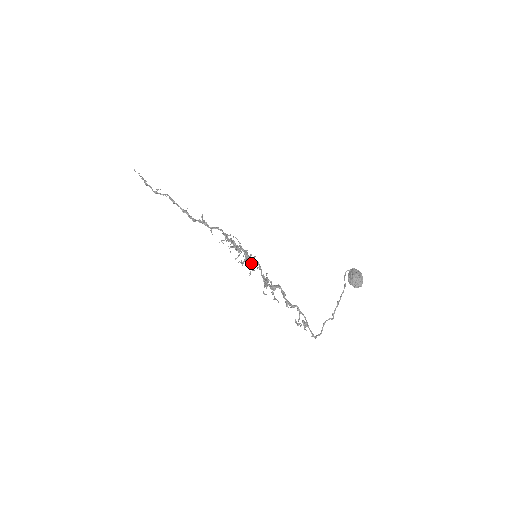
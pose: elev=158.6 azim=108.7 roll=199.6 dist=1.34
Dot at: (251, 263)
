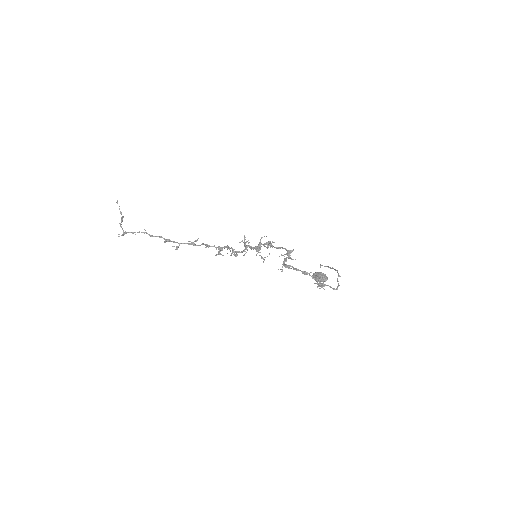
Dot at: (271, 244)
